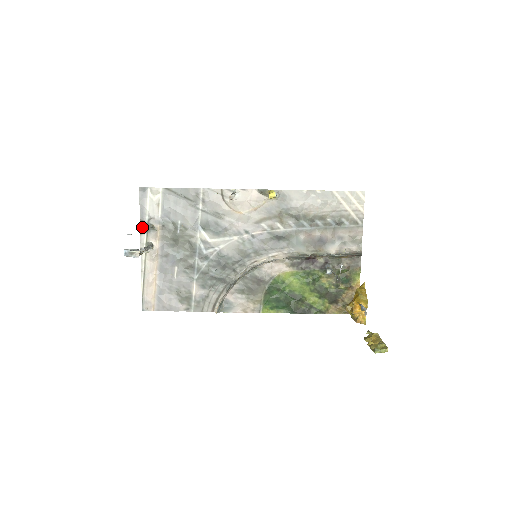
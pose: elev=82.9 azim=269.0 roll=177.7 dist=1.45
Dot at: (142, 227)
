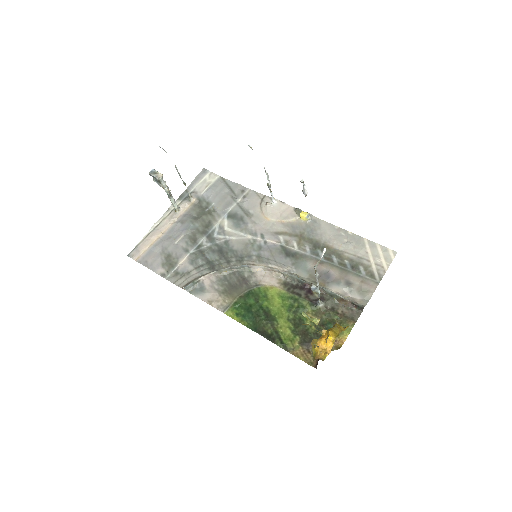
Dot at: (183, 195)
